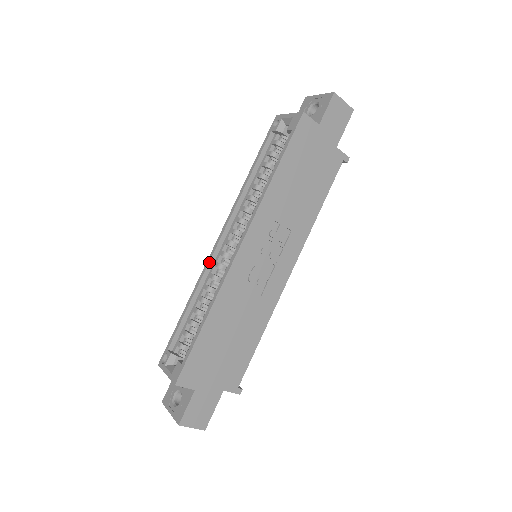
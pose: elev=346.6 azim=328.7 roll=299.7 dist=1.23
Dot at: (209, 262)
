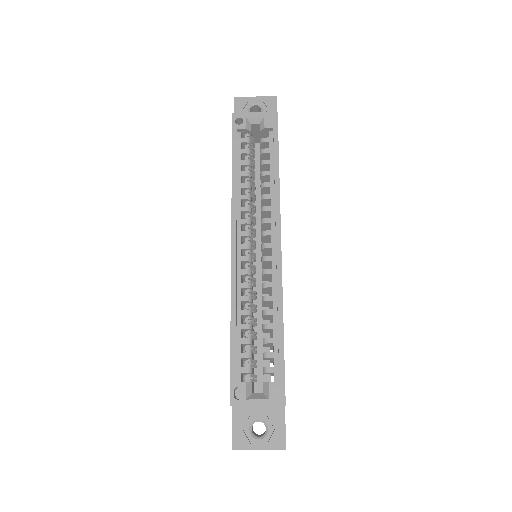
Dot at: (236, 272)
